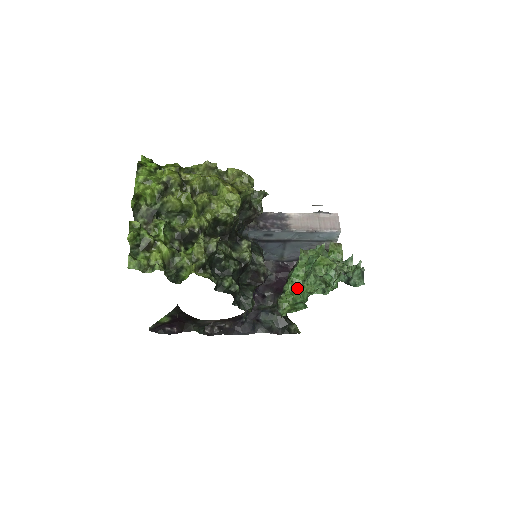
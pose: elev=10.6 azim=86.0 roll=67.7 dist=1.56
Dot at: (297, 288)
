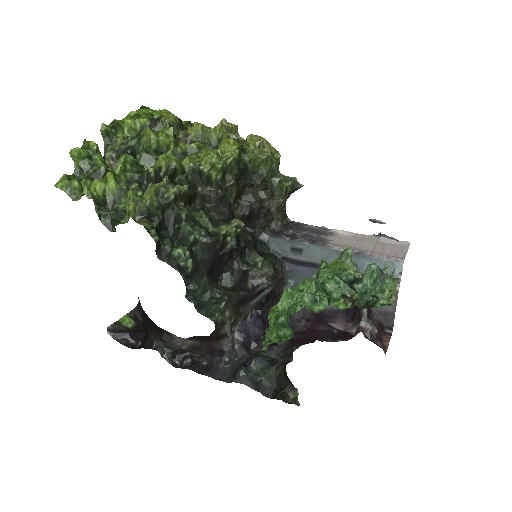
Dot at: (293, 308)
